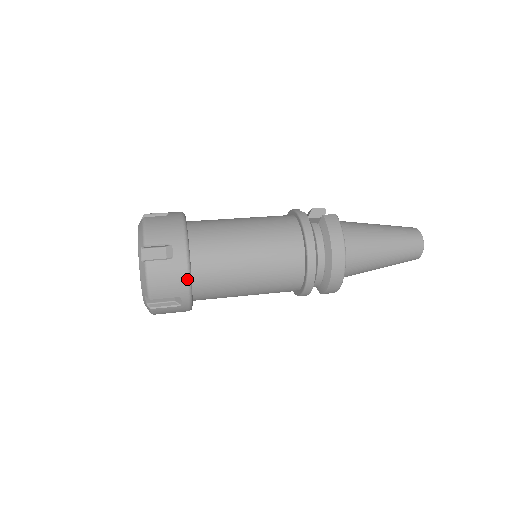
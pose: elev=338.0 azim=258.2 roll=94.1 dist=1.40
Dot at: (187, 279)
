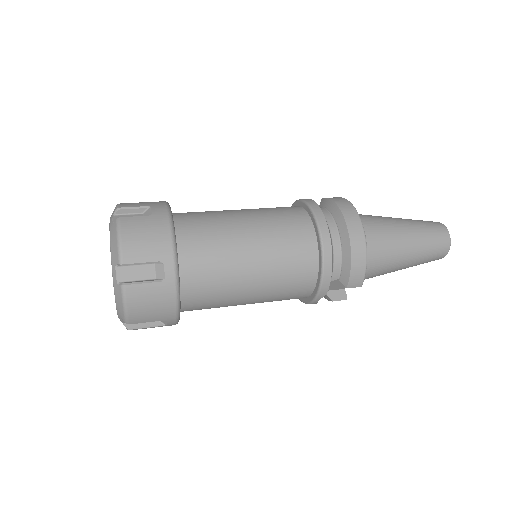
Dot at: (170, 235)
